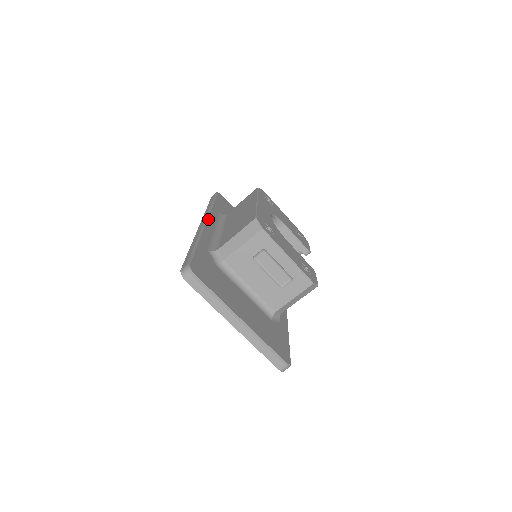
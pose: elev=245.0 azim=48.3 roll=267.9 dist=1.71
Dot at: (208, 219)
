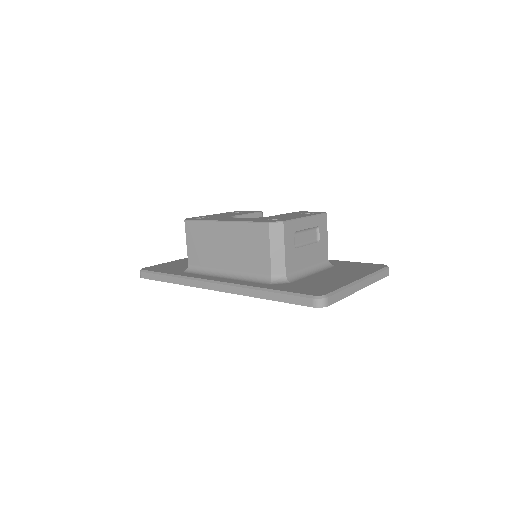
Dot at: (209, 280)
